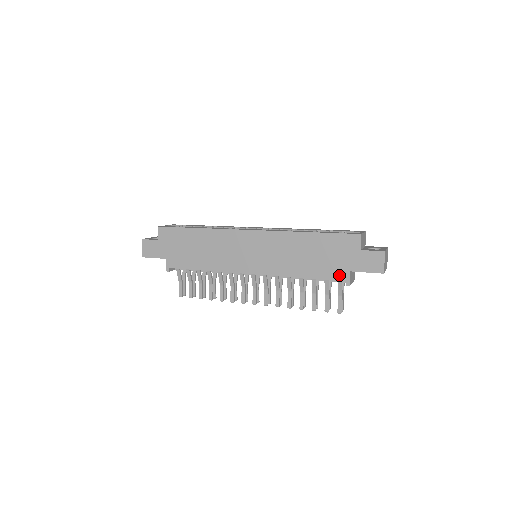
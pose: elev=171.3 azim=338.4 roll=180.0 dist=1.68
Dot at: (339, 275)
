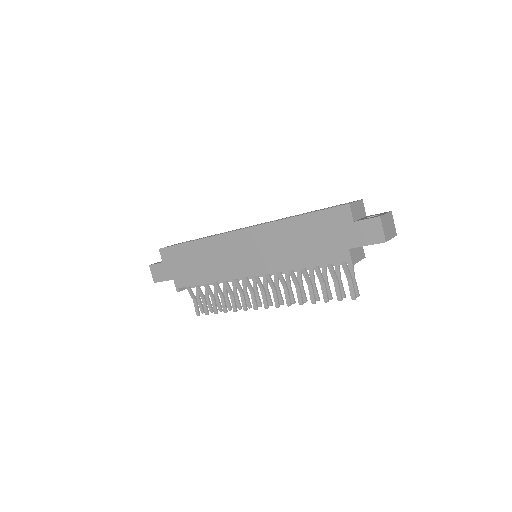
Dot at: (338, 256)
